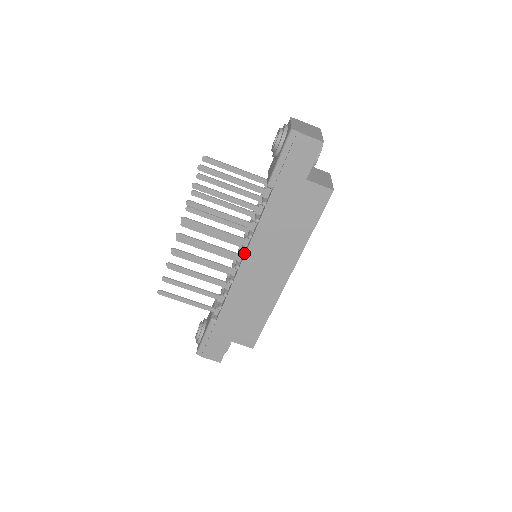
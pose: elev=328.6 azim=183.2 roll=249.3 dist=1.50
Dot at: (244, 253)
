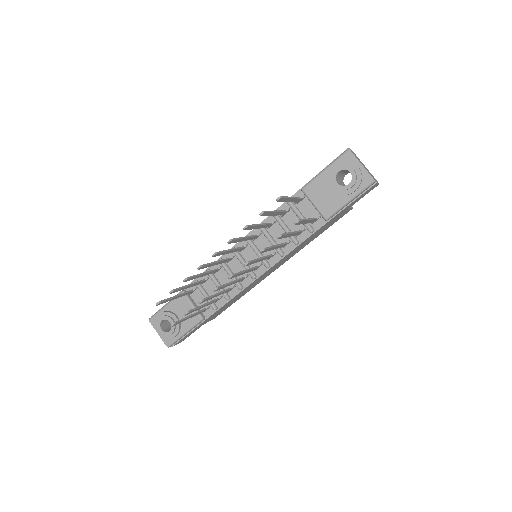
Dot at: (269, 267)
